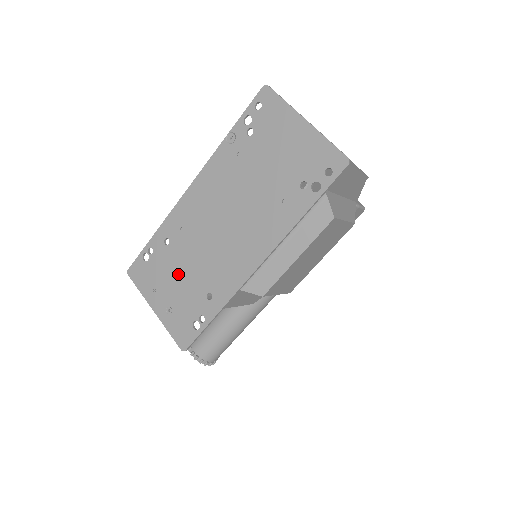
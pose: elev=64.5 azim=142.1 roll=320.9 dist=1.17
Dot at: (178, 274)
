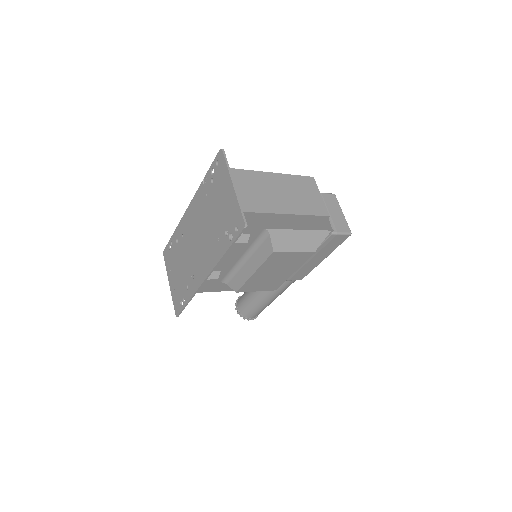
Dot at: (179, 265)
